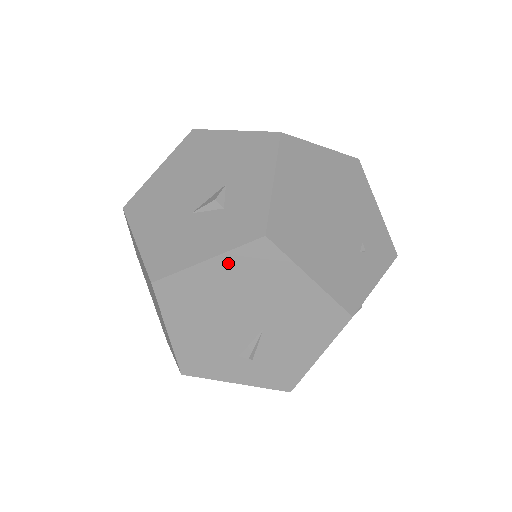
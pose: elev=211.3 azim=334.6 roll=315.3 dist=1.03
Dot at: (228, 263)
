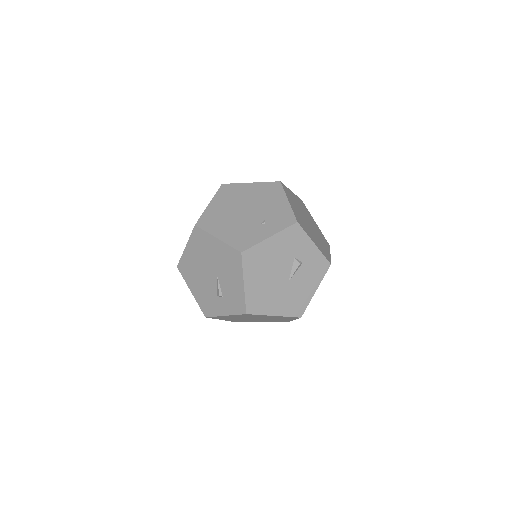
Dot at: (191, 245)
